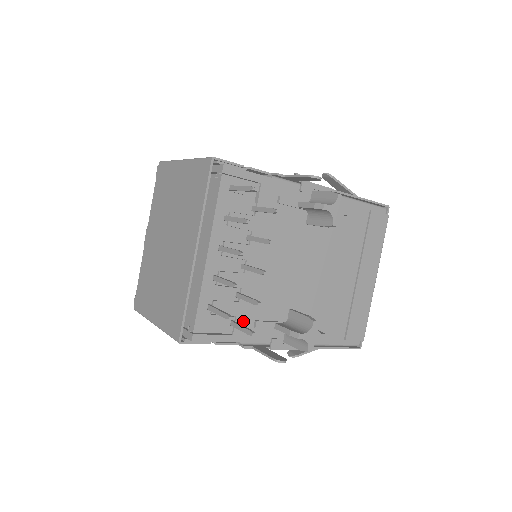
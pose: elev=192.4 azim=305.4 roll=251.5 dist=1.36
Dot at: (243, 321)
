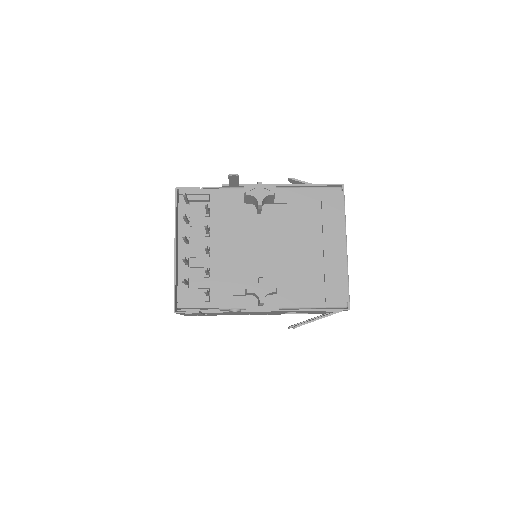
Dot at: (217, 292)
